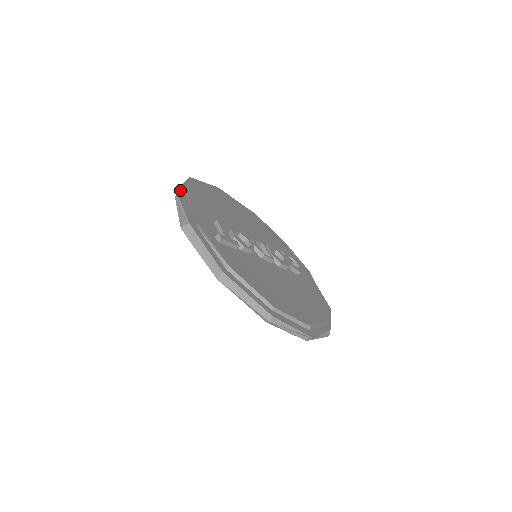
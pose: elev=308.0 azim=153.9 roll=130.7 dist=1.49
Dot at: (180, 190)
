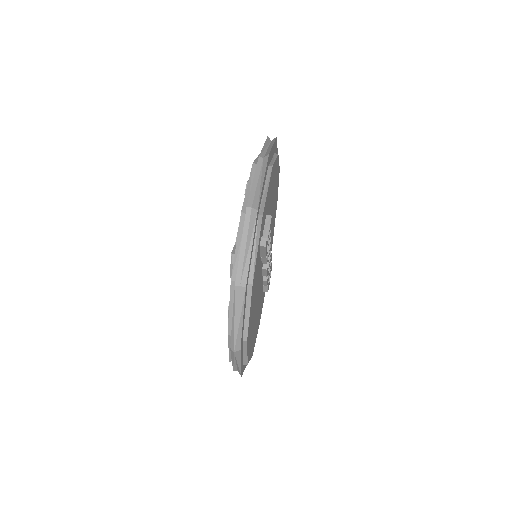
Dot at: (269, 156)
